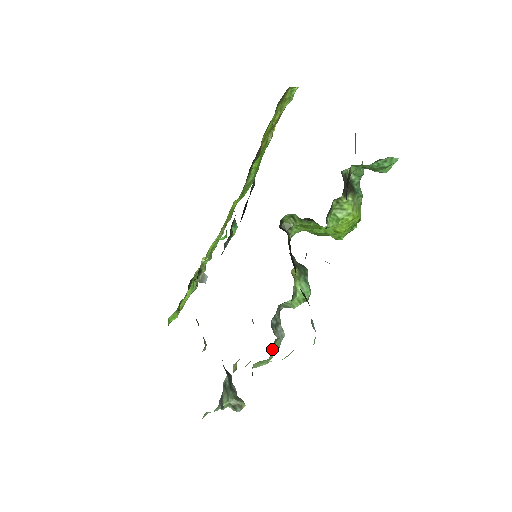
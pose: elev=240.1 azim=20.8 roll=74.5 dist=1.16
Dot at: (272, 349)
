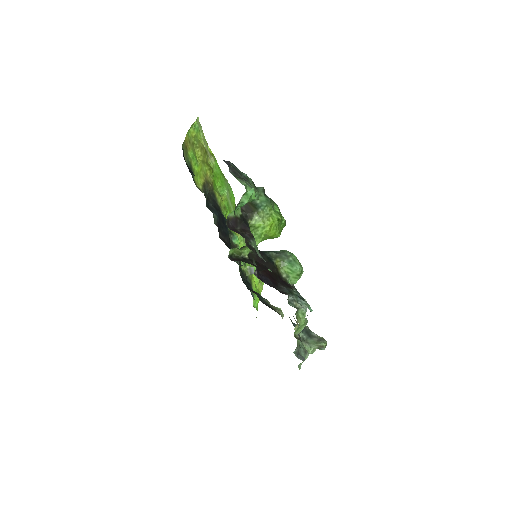
Dot at: (298, 320)
